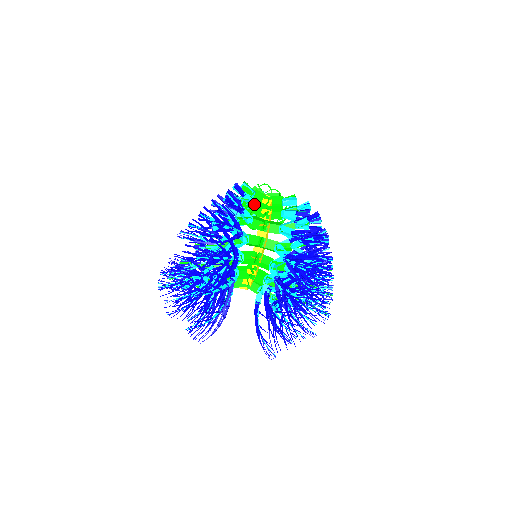
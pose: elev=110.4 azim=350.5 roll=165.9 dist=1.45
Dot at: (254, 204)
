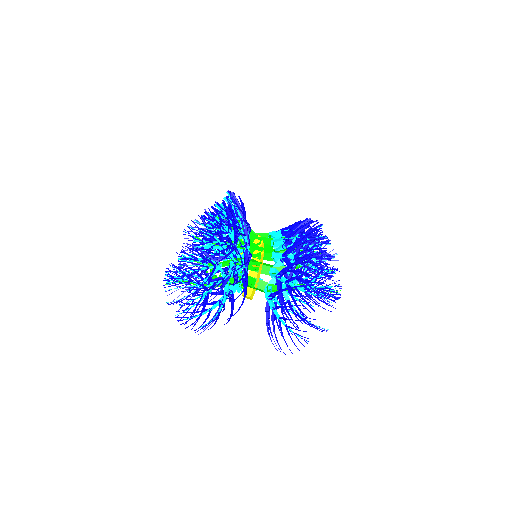
Dot at: occluded
